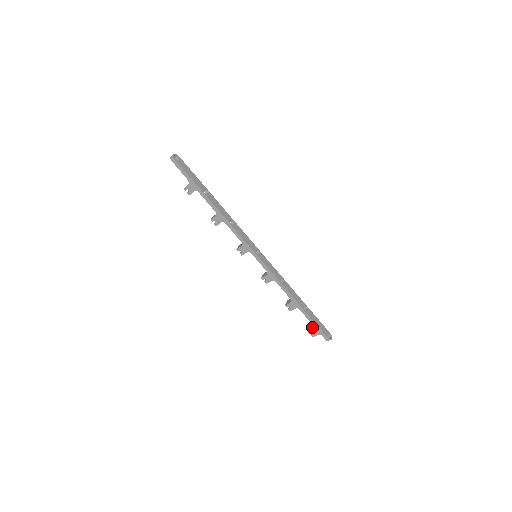
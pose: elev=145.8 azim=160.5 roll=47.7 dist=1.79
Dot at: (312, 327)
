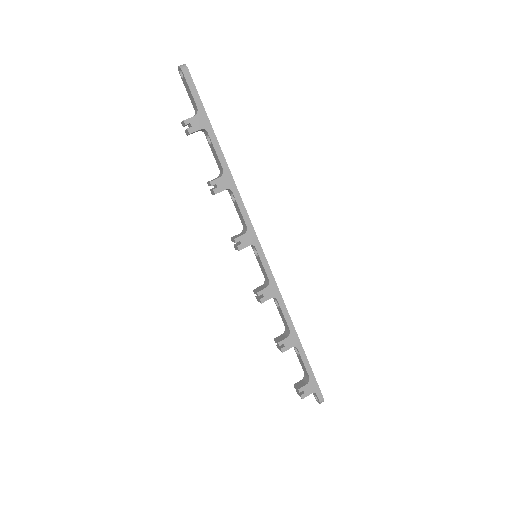
Dot at: (301, 383)
